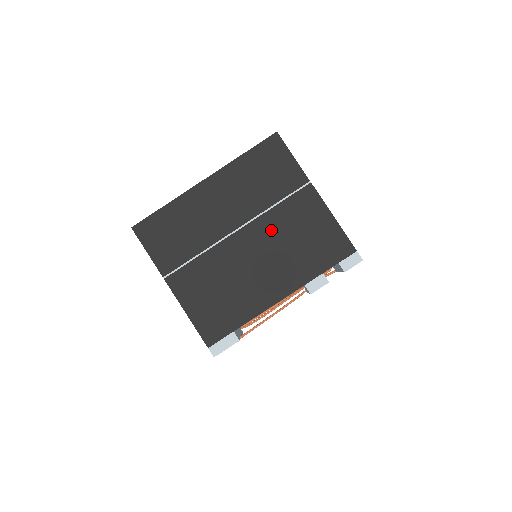
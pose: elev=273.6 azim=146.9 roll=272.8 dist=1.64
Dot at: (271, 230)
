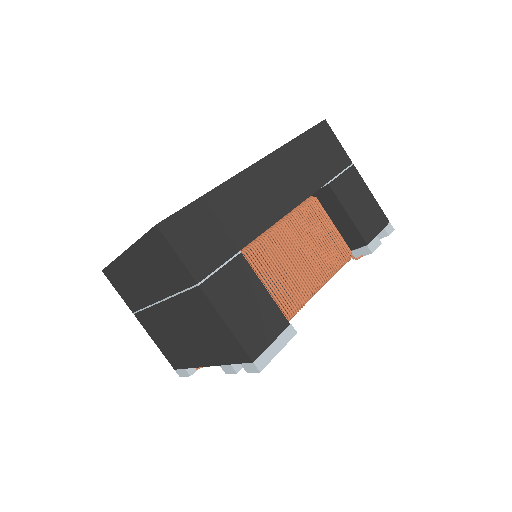
Dot at: (183, 313)
